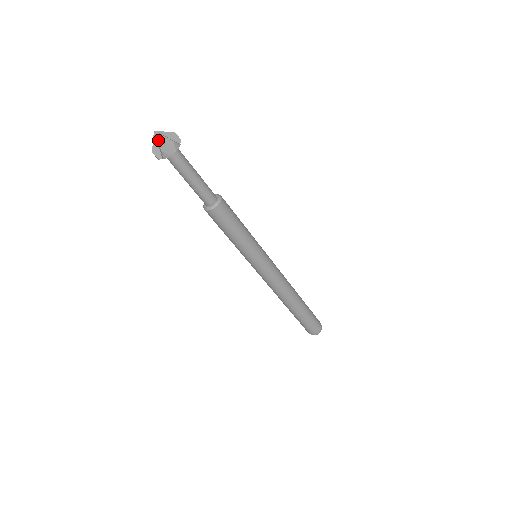
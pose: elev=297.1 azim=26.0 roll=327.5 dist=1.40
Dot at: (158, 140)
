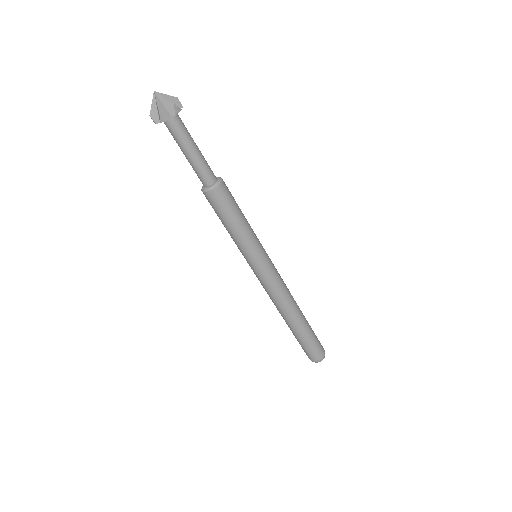
Dot at: (157, 101)
